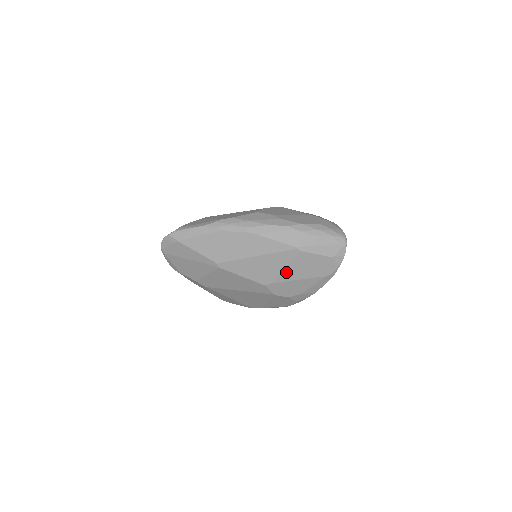
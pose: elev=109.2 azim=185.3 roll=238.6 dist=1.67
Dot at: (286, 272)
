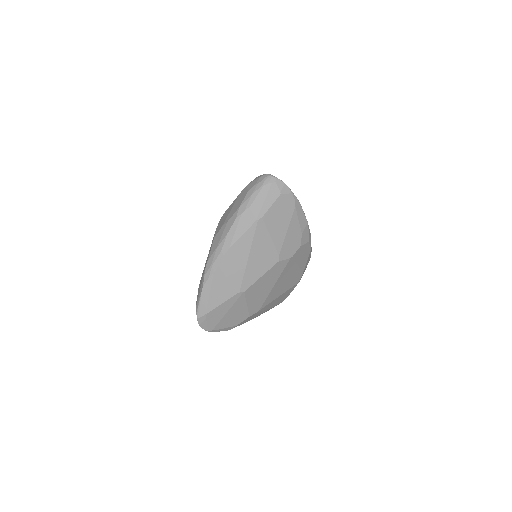
Dot at: (275, 239)
